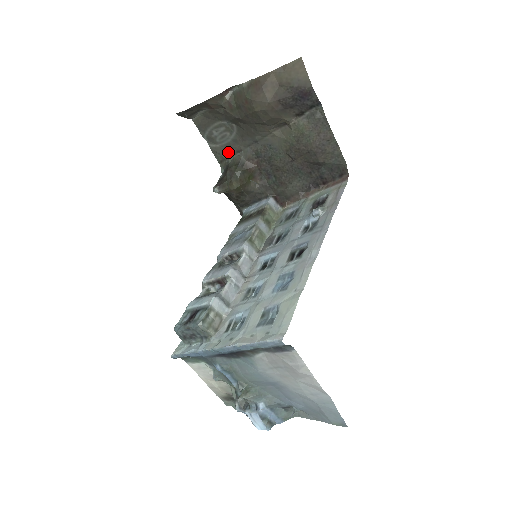
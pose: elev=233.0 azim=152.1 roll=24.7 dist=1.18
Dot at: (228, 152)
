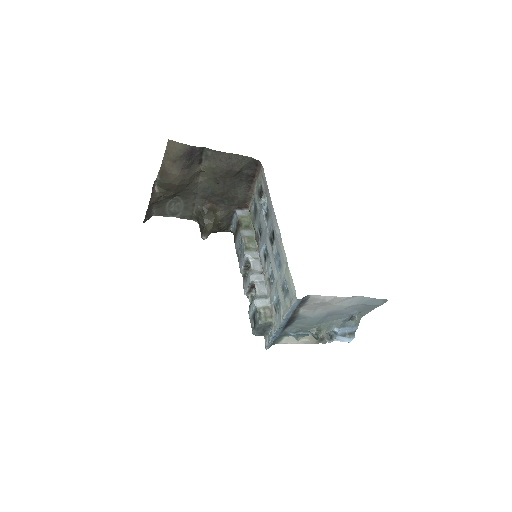
Dot at: (189, 211)
